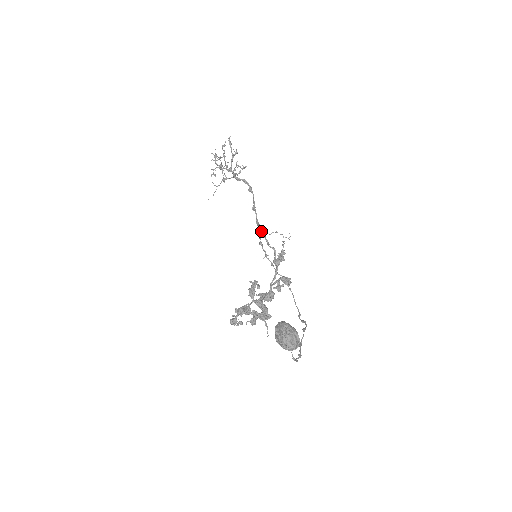
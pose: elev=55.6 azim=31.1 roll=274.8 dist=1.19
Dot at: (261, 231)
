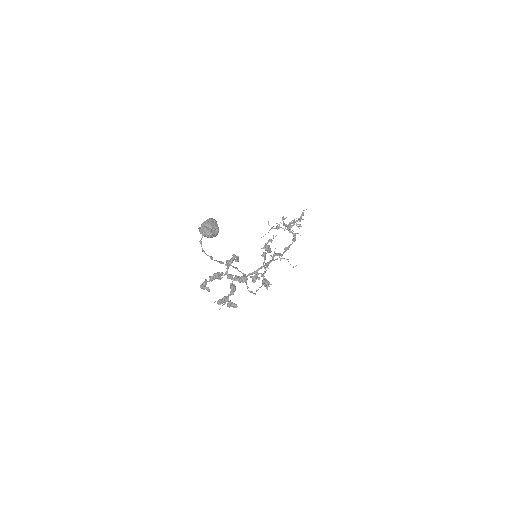
Dot at: occluded
